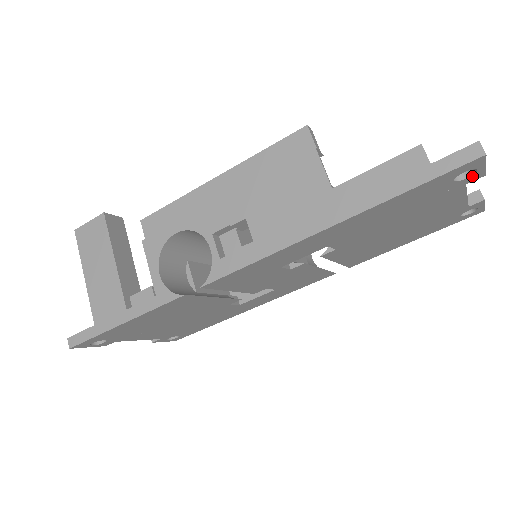
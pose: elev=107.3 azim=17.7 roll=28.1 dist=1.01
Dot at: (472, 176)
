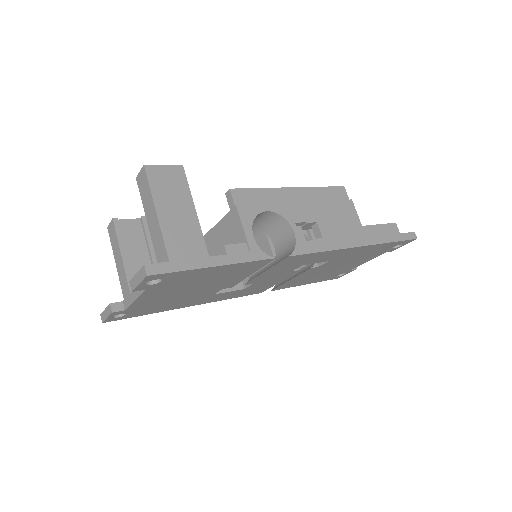
Dot at: (394, 248)
